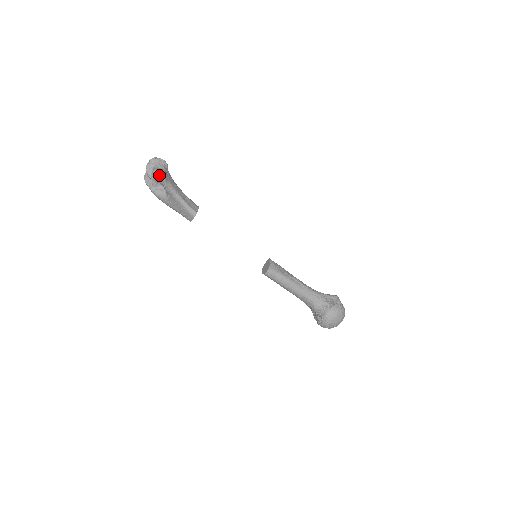
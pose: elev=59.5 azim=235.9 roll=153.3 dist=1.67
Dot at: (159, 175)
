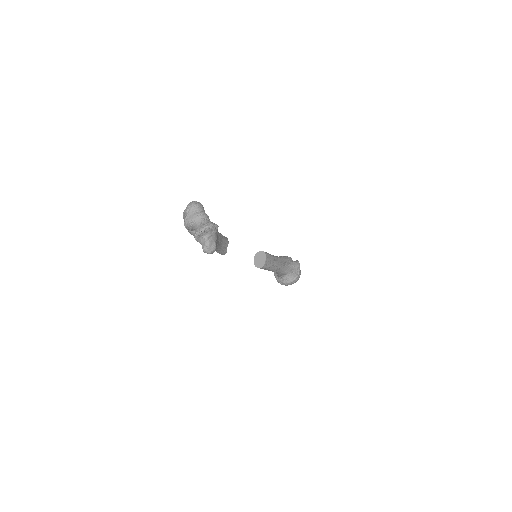
Dot at: (211, 253)
